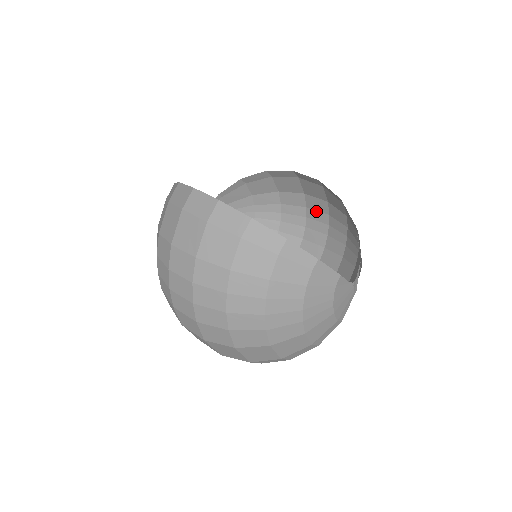
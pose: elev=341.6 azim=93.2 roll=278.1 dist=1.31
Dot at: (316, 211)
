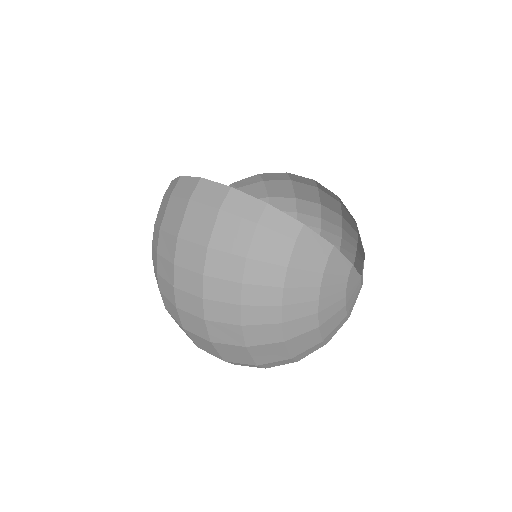
Dot at: (307, 215)
